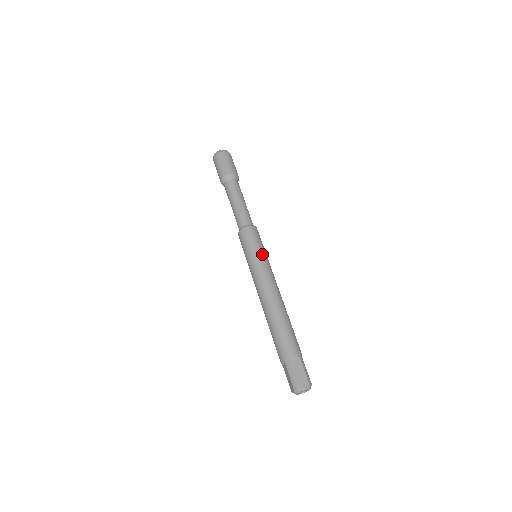
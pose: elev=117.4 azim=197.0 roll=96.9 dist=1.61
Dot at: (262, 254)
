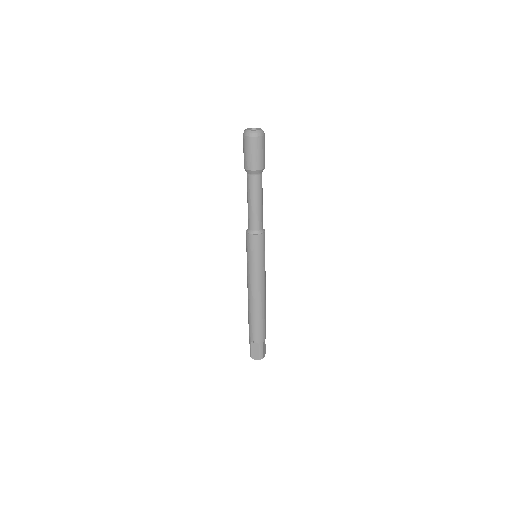
Dot at: (256, 264)
